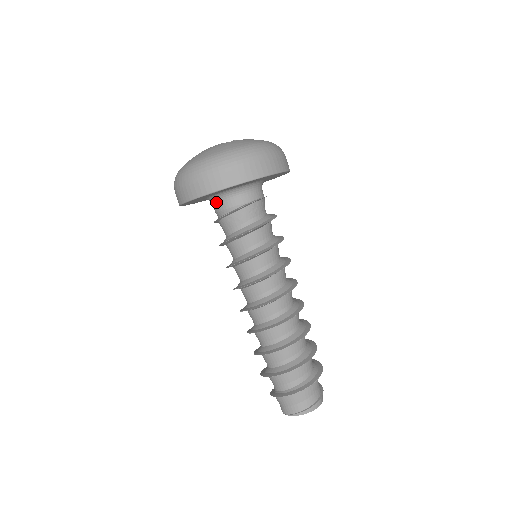
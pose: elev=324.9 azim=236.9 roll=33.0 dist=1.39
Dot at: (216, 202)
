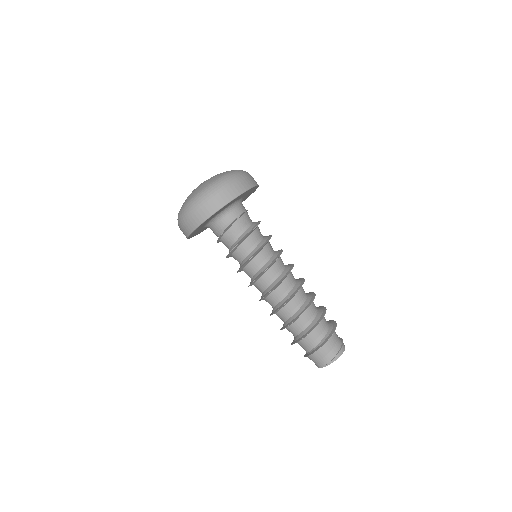
Dot at: (214, 225)
